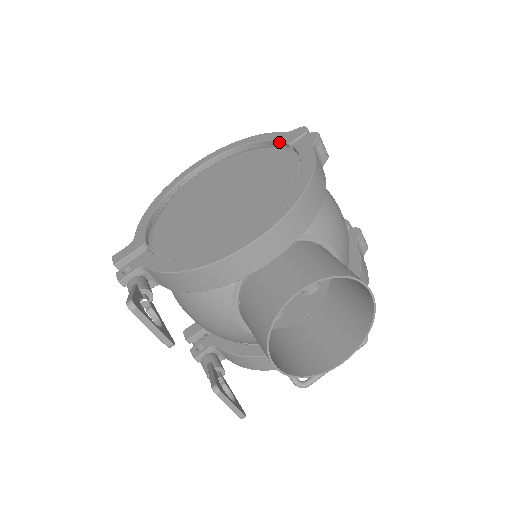
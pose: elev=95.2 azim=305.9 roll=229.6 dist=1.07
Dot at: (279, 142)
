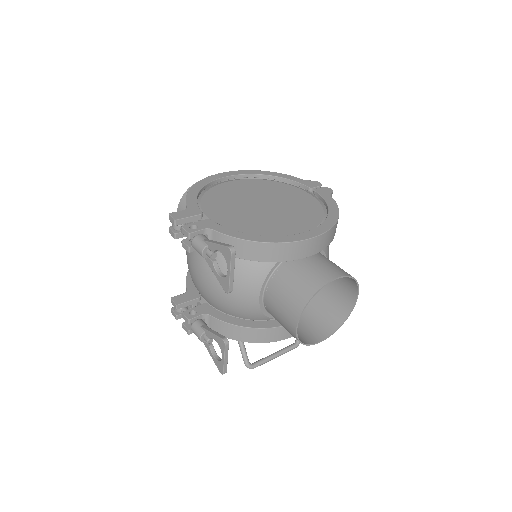
Dot at: (300, 184)
